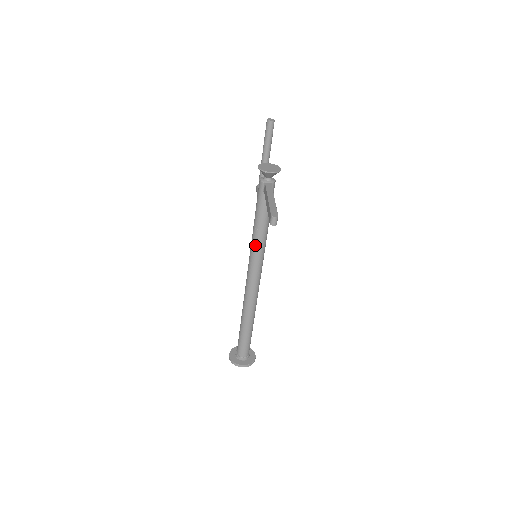
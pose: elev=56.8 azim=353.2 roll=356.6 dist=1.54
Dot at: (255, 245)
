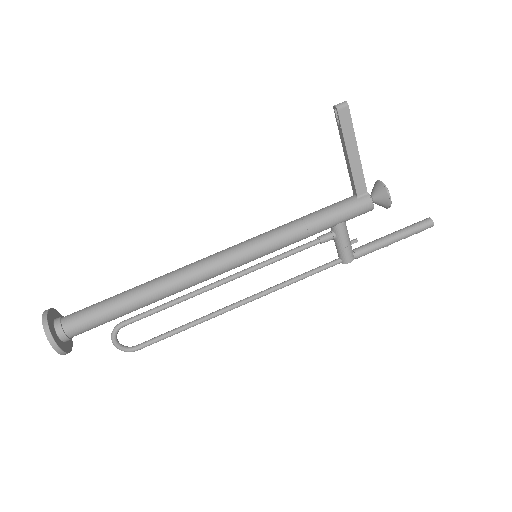
Dot at: (276, 228)
